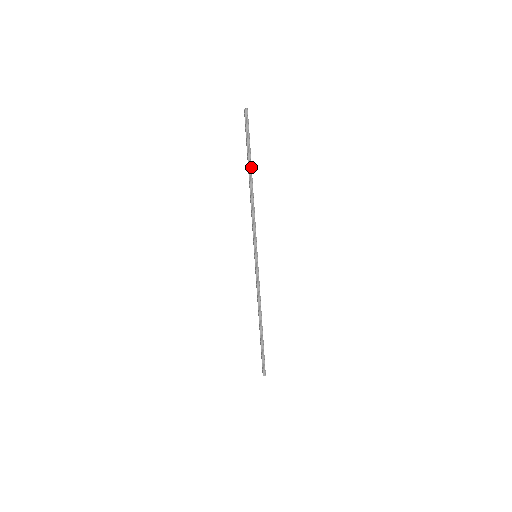
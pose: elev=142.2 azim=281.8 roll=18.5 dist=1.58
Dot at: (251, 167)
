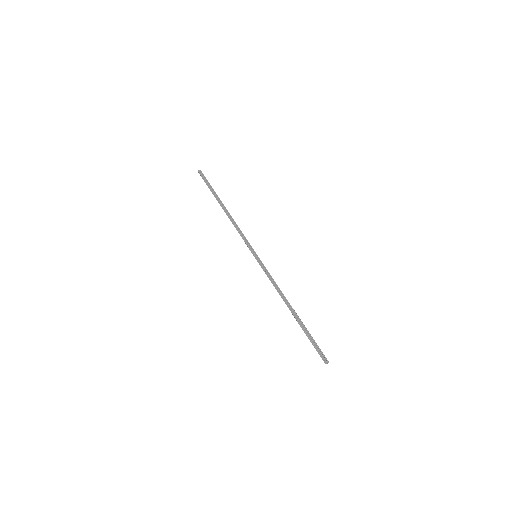
Dot at: occluded
